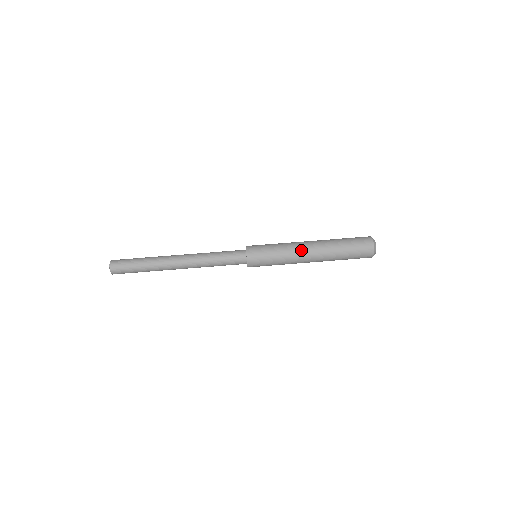
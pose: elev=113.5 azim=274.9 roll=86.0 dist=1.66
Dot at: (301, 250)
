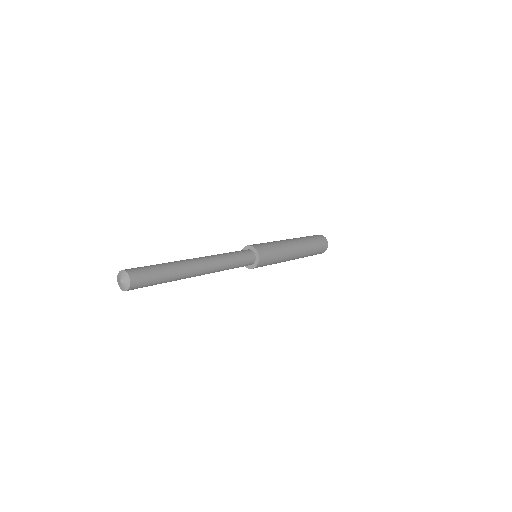
Dot at: occluded
